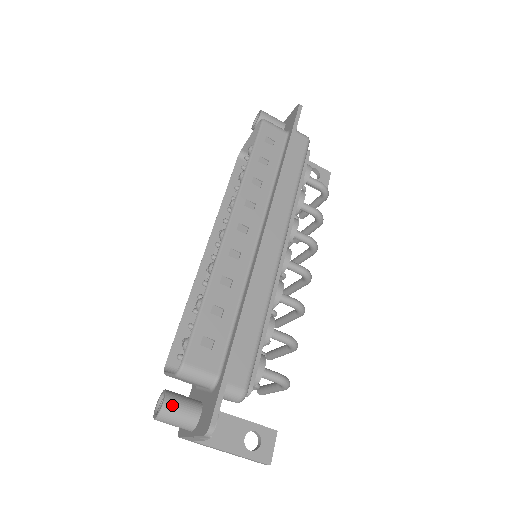
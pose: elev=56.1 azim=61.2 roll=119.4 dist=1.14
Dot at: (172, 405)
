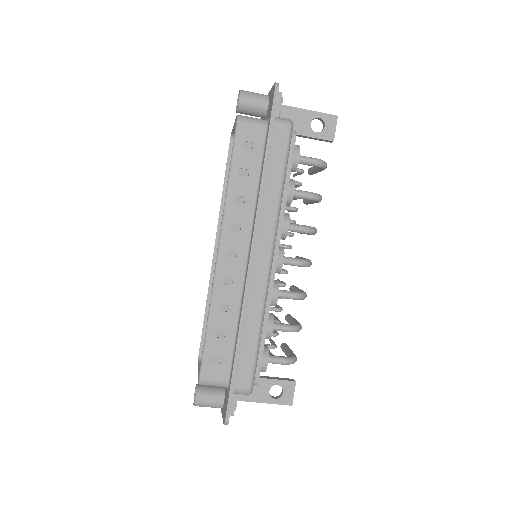
Dot at: (202, 399)
